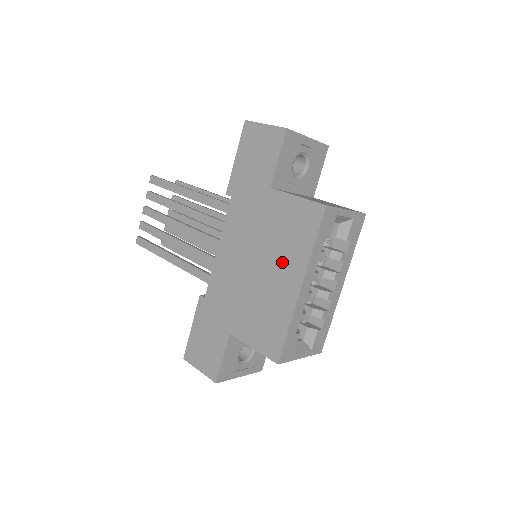
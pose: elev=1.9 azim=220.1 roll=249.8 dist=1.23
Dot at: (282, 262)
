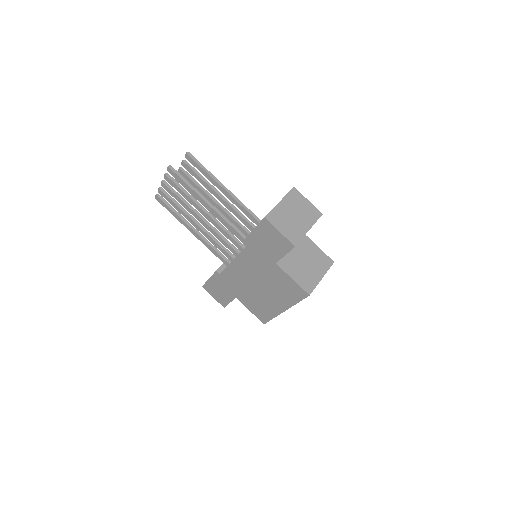
Dot at: (276, 296)
